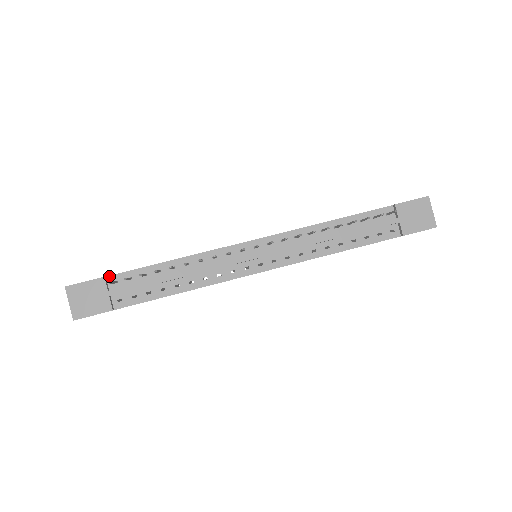
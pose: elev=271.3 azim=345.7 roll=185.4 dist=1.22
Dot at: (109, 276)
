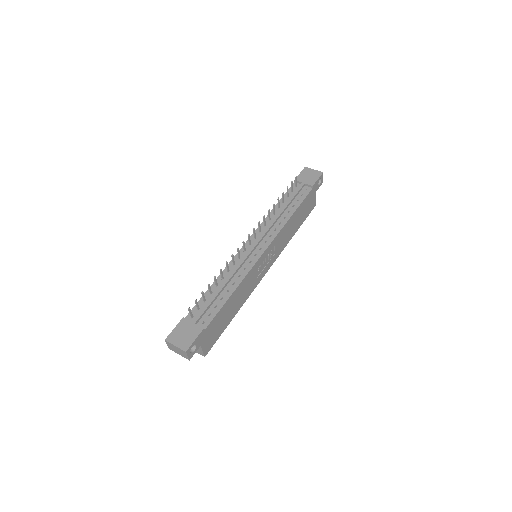
Dot at: (186, 317)
